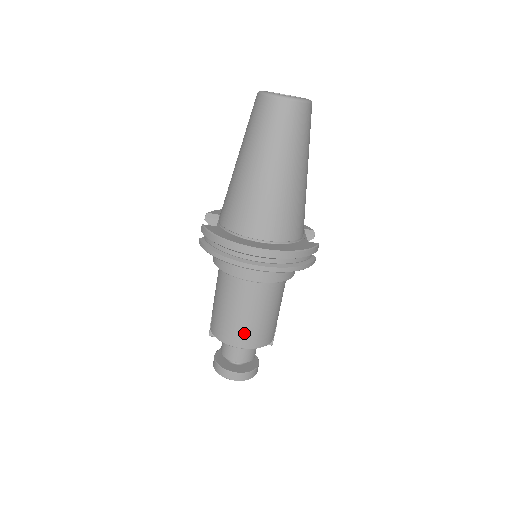
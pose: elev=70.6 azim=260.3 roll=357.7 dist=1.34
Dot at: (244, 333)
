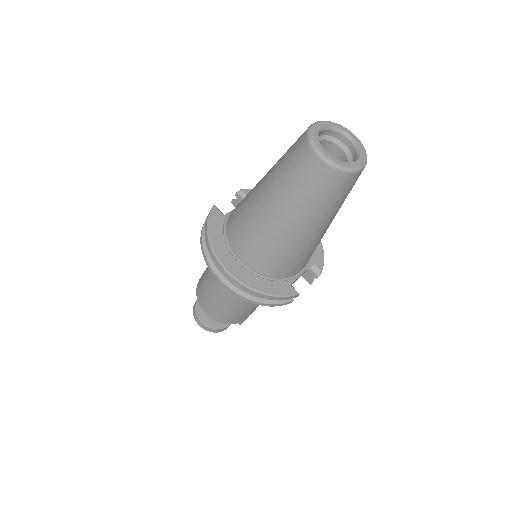
Dot at: (210, 306)
